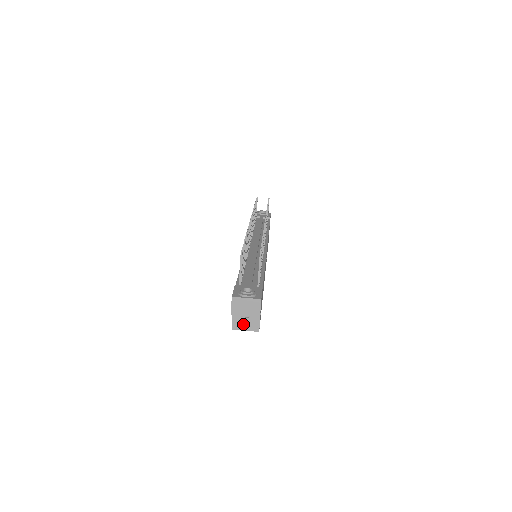
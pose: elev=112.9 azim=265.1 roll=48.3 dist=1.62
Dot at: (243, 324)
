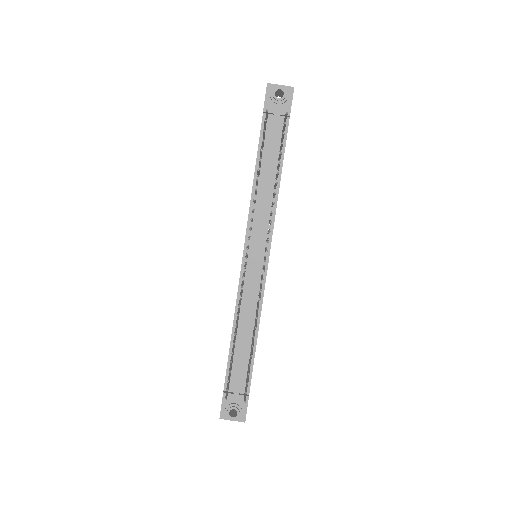
Dot at: occluded
